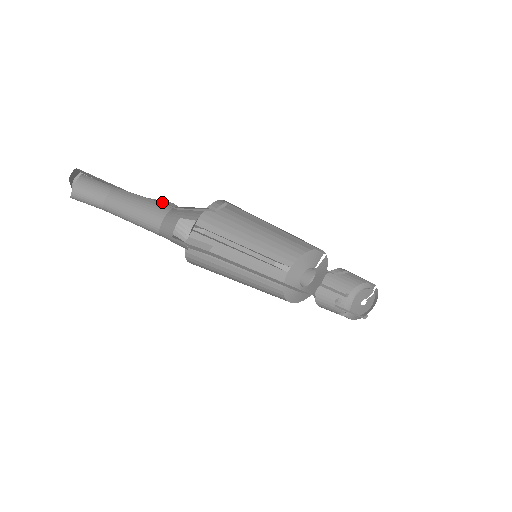
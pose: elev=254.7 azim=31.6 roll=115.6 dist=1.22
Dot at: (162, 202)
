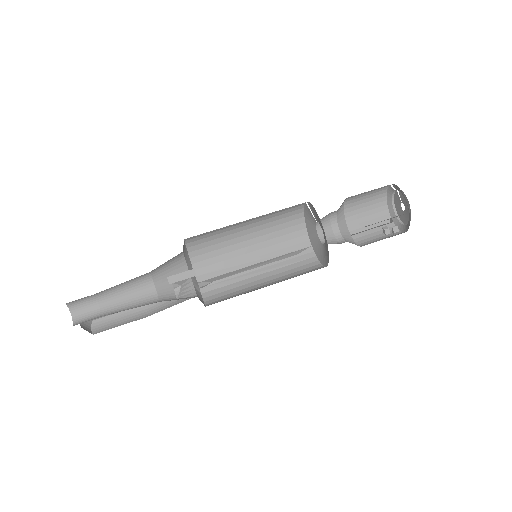
Dot at: occluded
